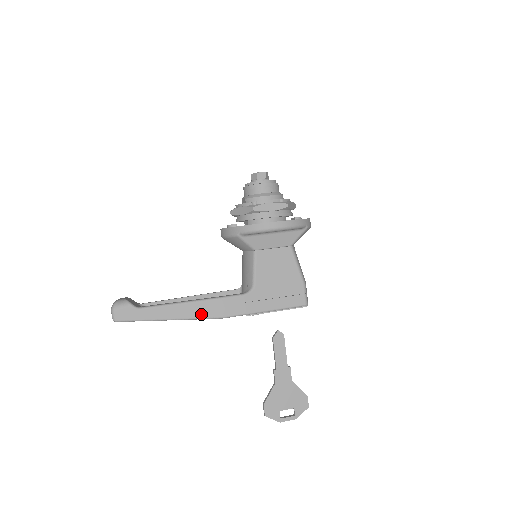
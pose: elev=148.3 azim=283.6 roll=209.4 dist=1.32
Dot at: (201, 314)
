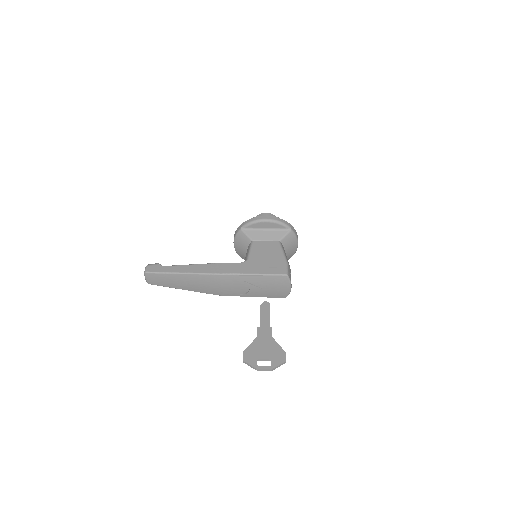
Dot at: (205, 271)
